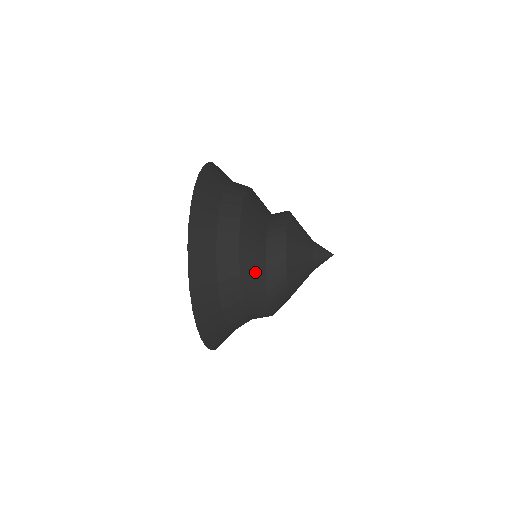
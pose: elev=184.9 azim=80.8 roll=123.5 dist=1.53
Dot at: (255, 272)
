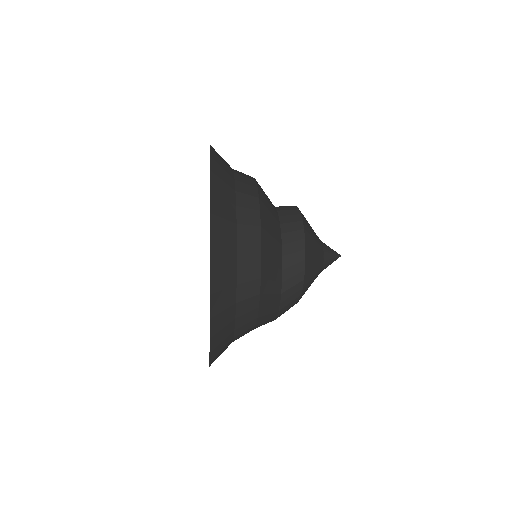
Dot at: (272, 298)
